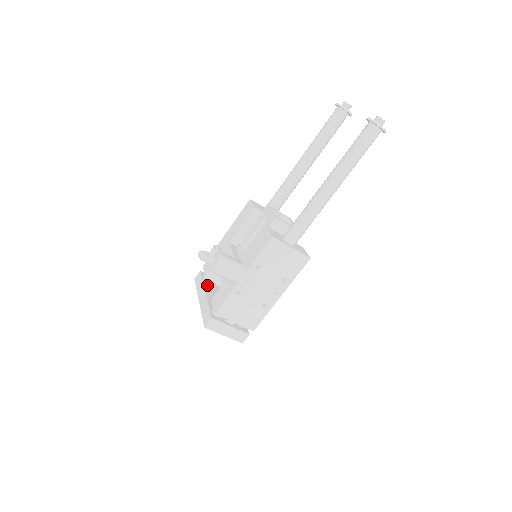
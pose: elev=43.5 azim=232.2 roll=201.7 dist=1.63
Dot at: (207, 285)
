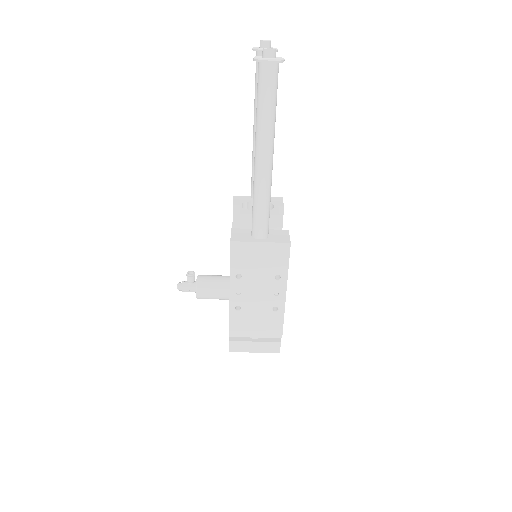
Dot at: occluded
